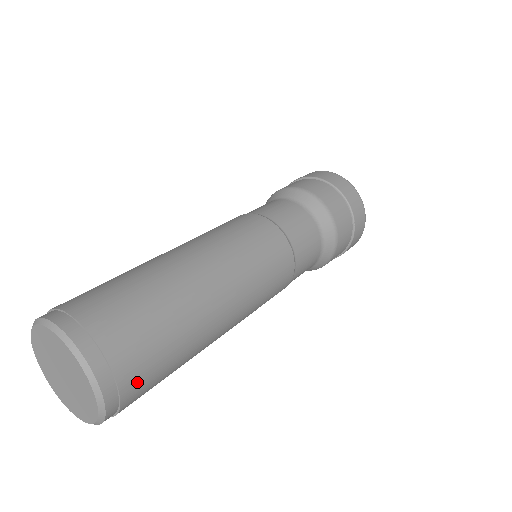
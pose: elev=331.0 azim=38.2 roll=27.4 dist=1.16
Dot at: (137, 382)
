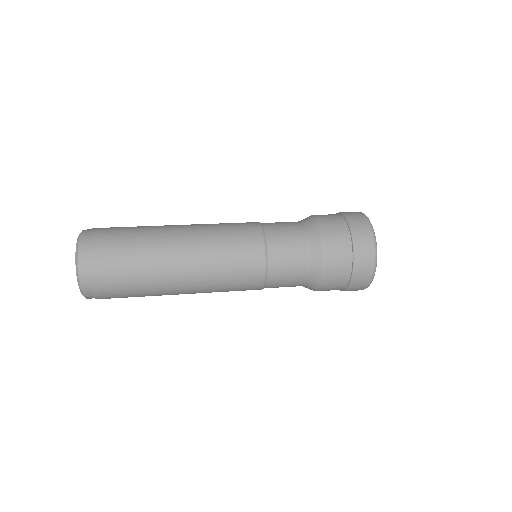
Dot at: (101, 275)
